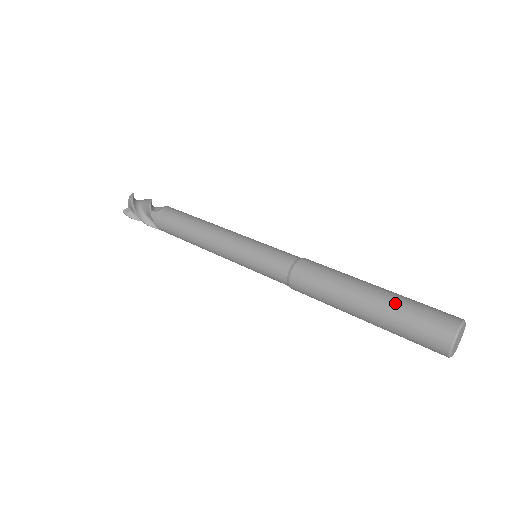
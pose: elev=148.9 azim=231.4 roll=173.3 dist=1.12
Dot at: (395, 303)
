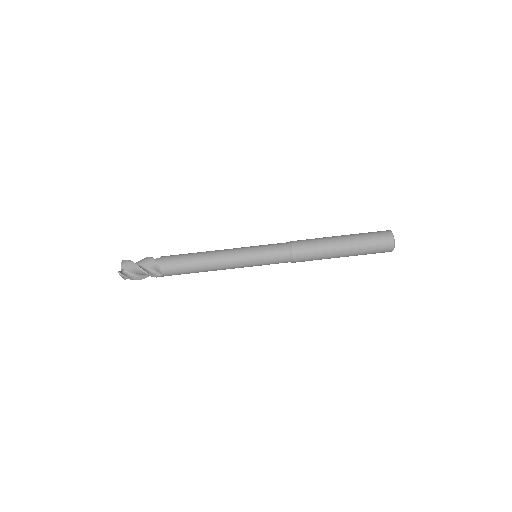
Dot at: (360, 252)
